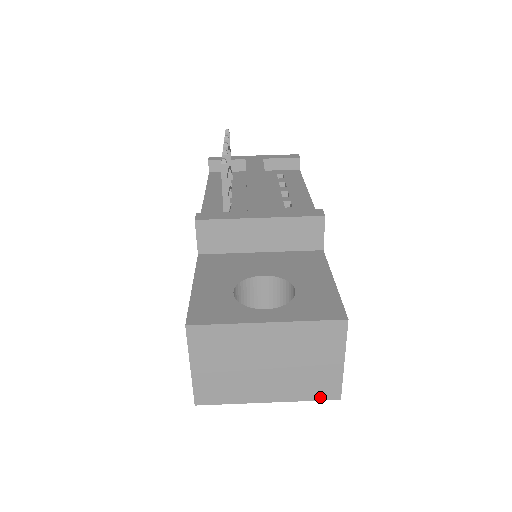
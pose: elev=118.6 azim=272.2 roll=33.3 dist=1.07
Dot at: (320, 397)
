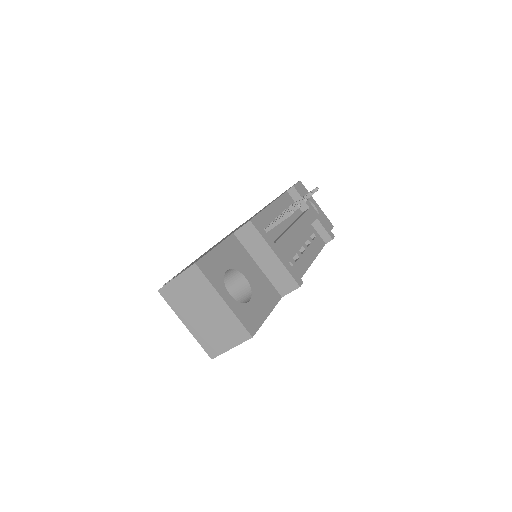
Dot at: (206, 349)
